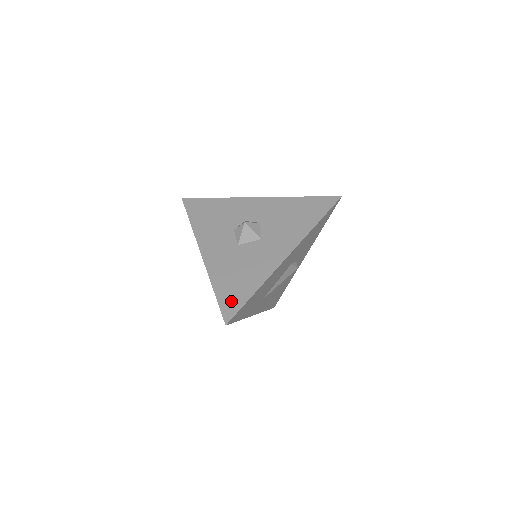
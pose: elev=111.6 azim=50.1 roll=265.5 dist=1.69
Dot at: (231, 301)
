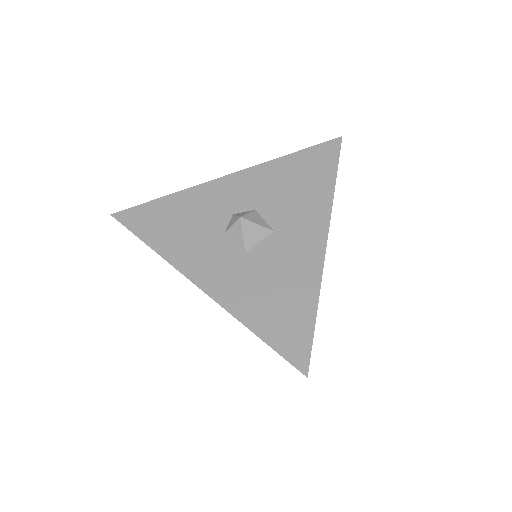
Dot at: (291, 338)
